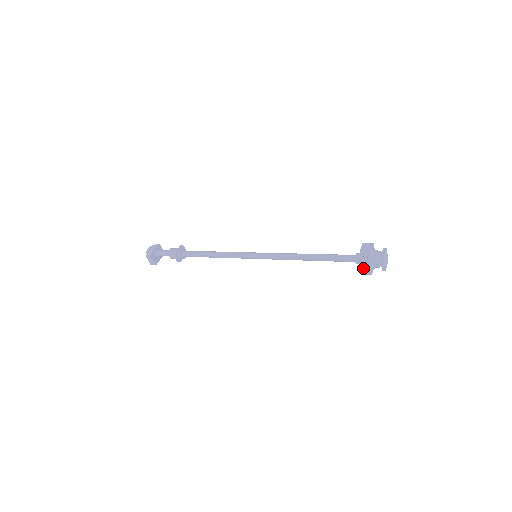
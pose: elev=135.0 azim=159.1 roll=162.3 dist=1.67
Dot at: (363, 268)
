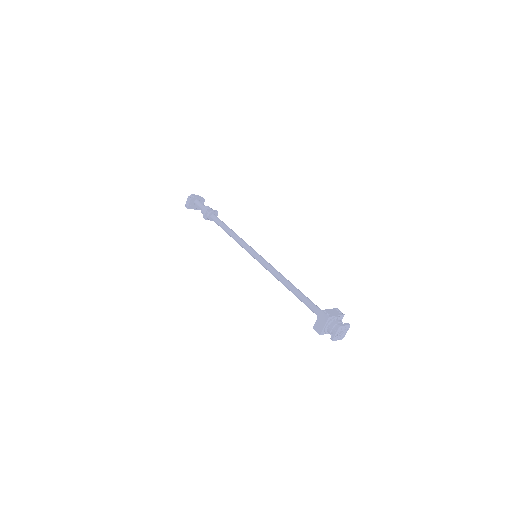
Dot at: (319, 323)
